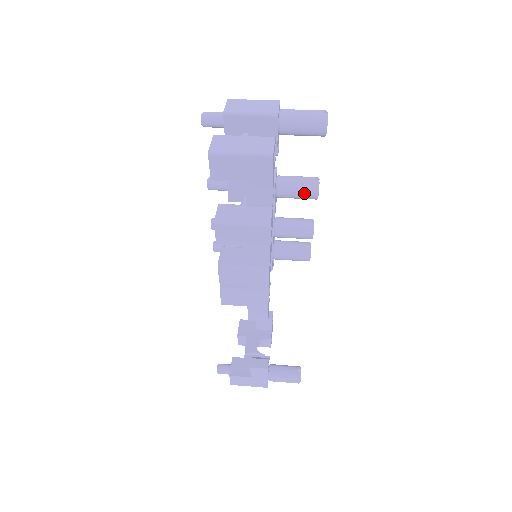
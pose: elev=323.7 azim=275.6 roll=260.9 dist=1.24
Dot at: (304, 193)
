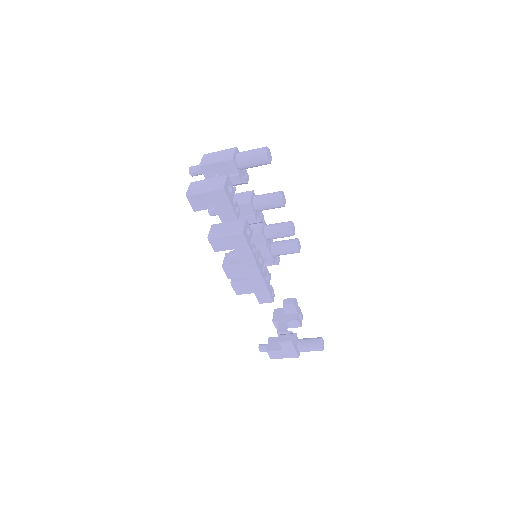
Dot at: (272, 204)
